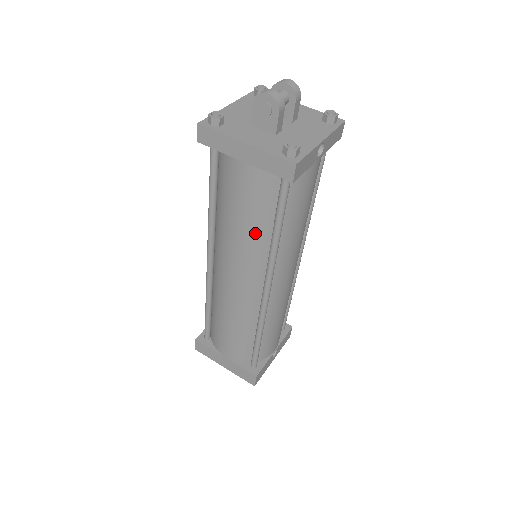
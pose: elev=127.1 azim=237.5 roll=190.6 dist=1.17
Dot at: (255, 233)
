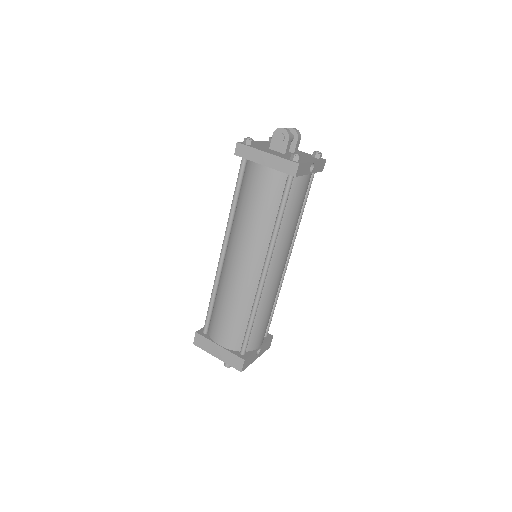
Dot at: (264, 220)
